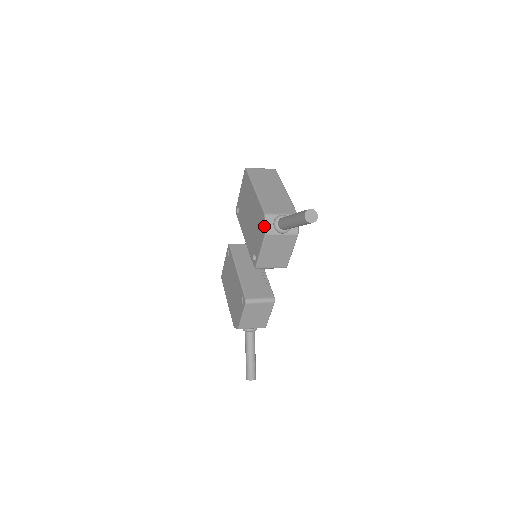
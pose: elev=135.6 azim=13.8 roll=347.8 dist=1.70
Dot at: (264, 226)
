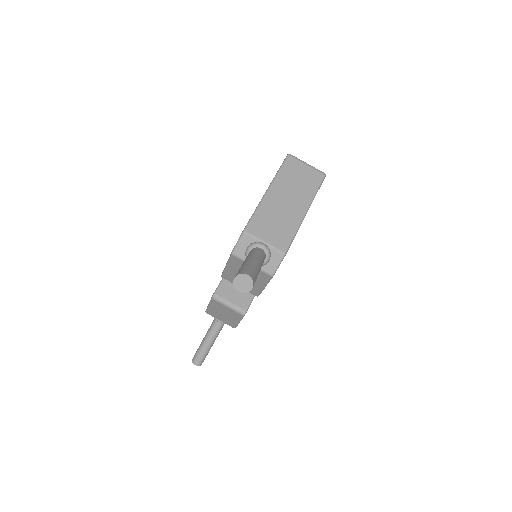
Dot at: occluded
